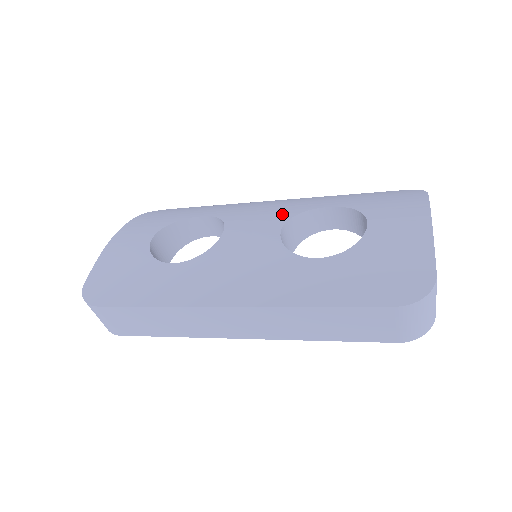
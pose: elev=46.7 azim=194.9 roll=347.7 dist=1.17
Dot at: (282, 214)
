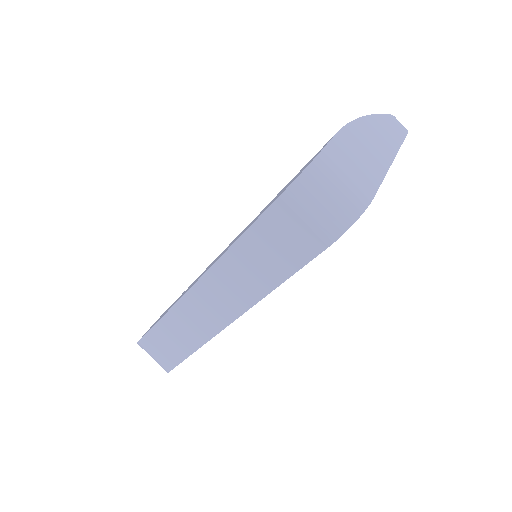
Dot at: occluded
